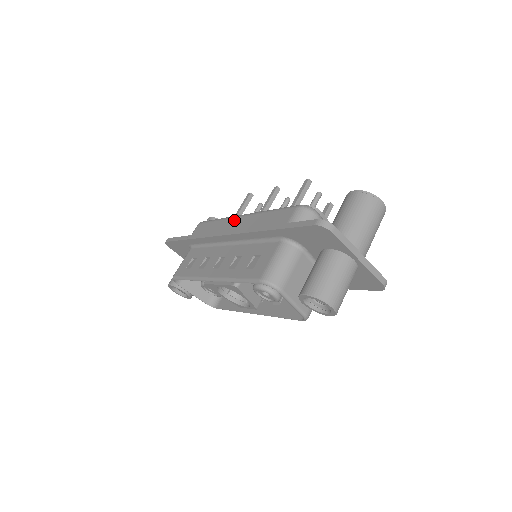
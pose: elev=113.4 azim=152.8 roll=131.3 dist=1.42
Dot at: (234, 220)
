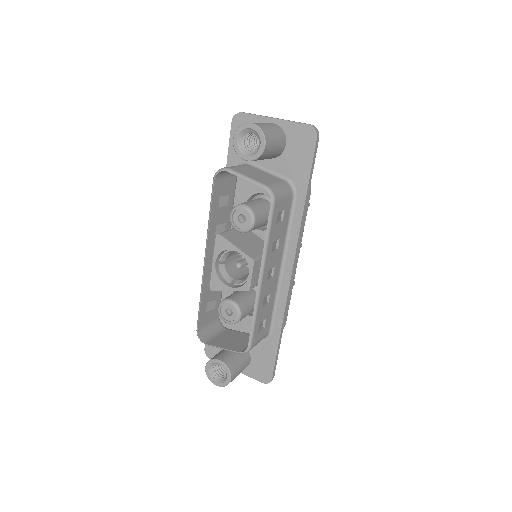
Dot at: occluded
